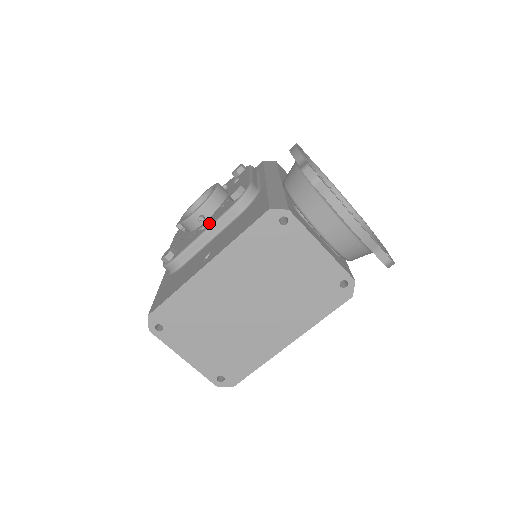
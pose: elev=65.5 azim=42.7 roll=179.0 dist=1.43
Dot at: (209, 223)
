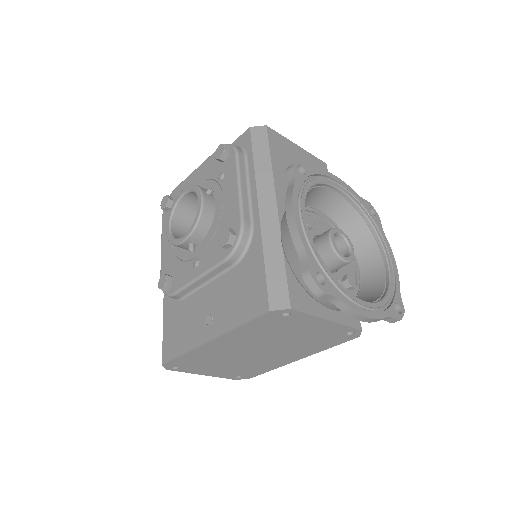
Dot at: (202, 264)
